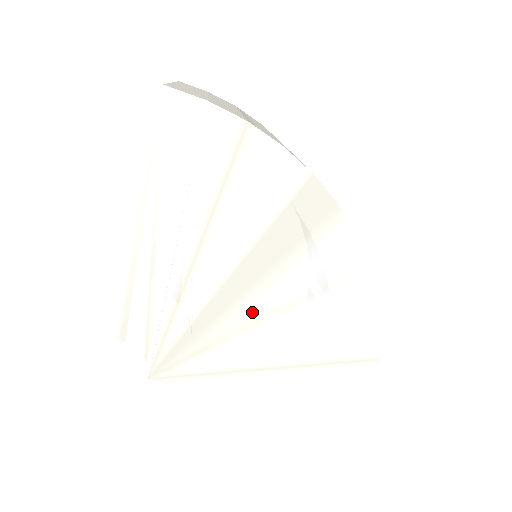
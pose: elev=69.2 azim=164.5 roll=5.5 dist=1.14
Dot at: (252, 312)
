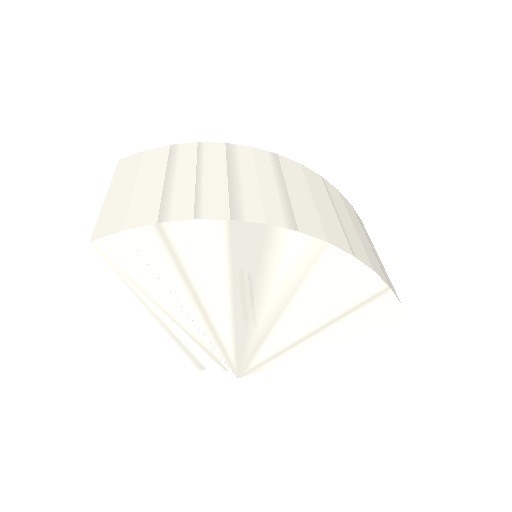
Dot at: (268, 314)
